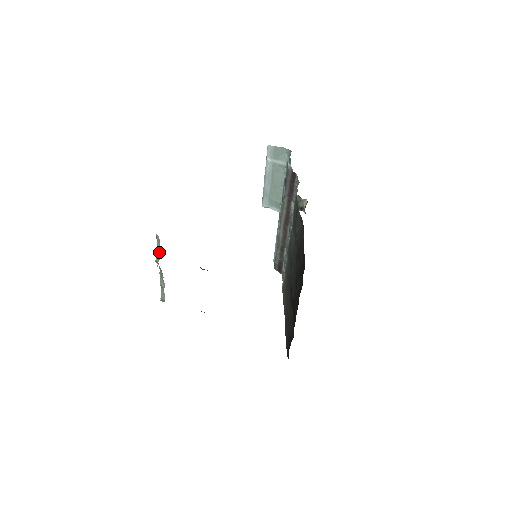
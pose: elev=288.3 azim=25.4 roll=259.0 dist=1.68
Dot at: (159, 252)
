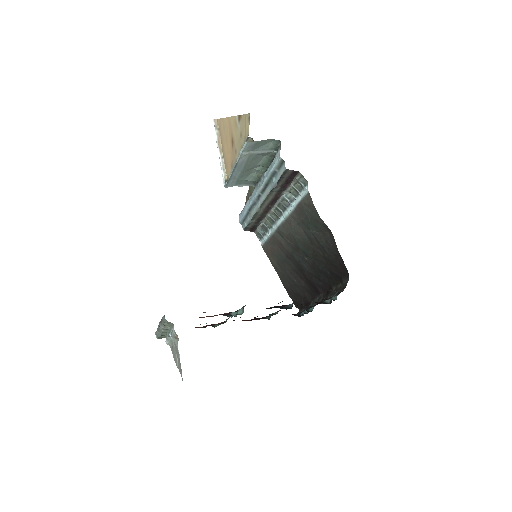
Dot at: (167, 326)
